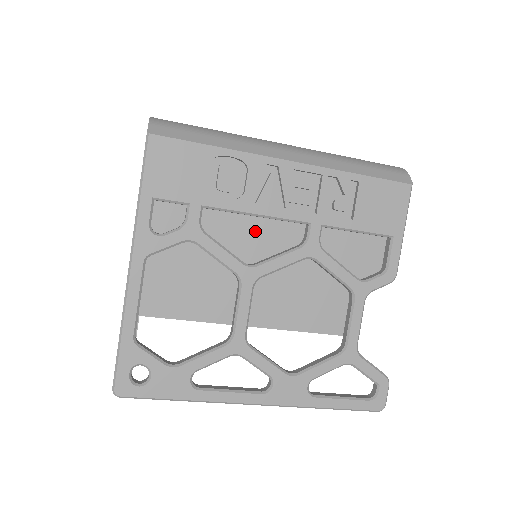
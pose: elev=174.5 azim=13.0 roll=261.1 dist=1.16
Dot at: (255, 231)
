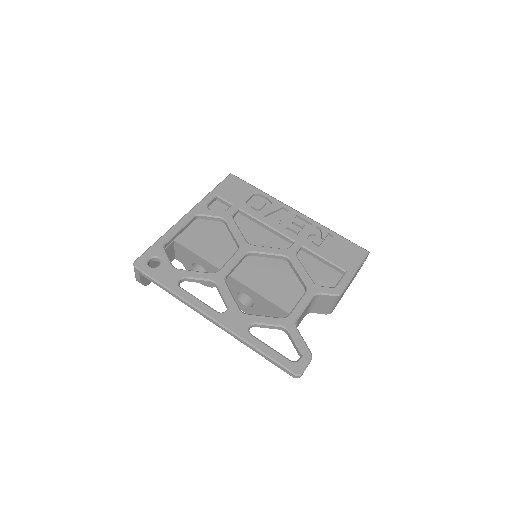
Dot at: (261, 234)
